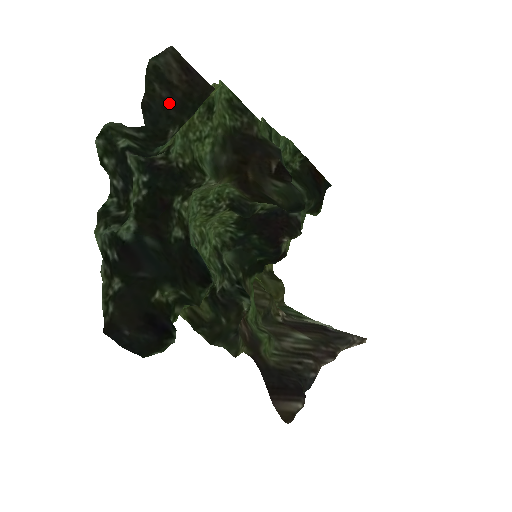
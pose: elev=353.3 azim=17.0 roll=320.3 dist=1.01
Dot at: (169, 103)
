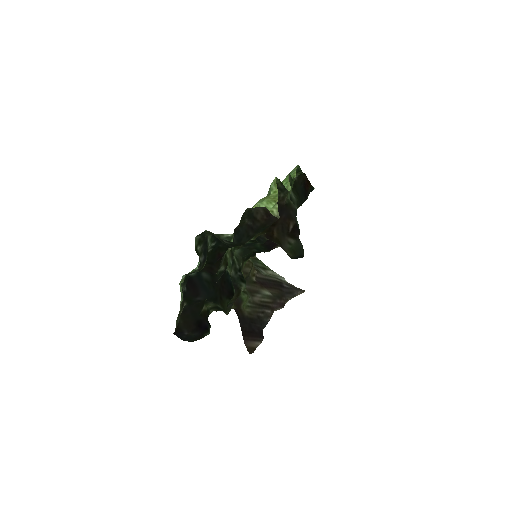
Dot at: (250, 227)
